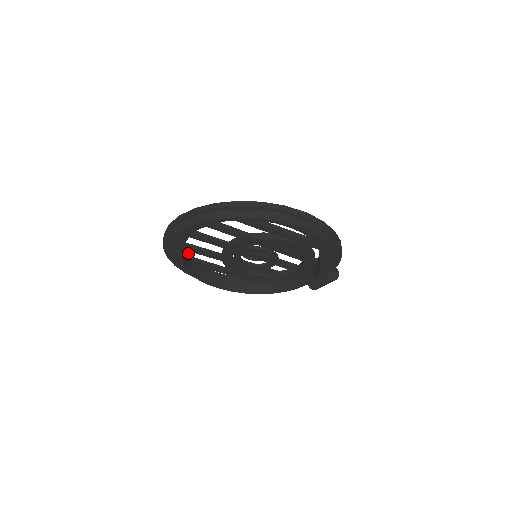
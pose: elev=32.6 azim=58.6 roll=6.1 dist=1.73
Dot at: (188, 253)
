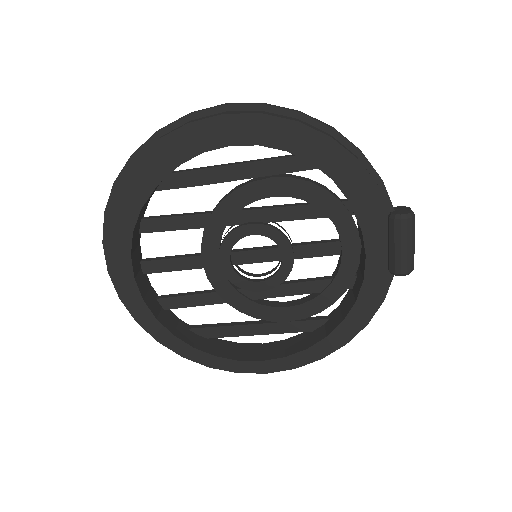
Dot at: (183, 321)
